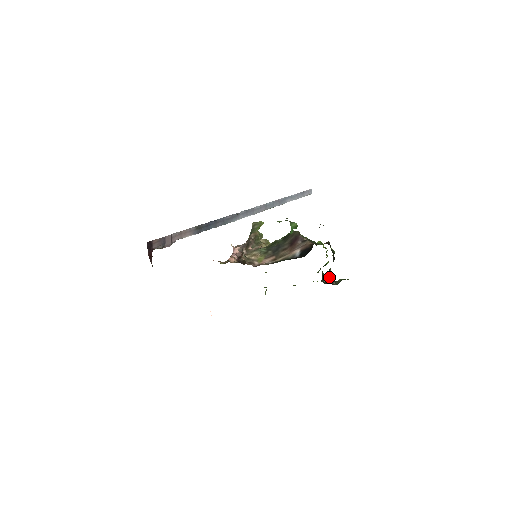
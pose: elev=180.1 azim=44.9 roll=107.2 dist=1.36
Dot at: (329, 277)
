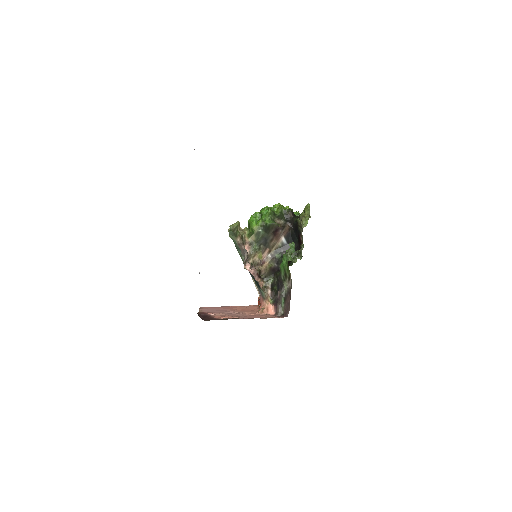
Dot at: occluded
